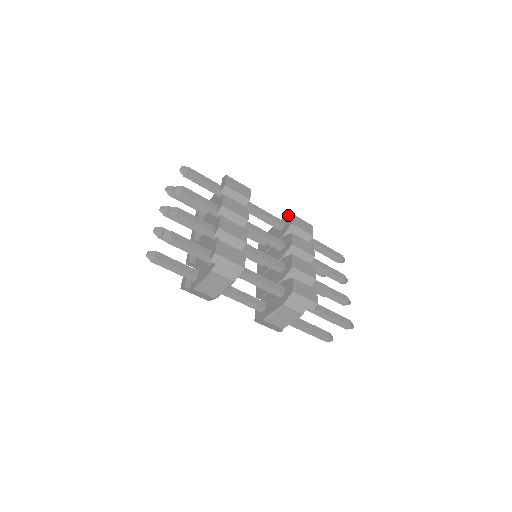
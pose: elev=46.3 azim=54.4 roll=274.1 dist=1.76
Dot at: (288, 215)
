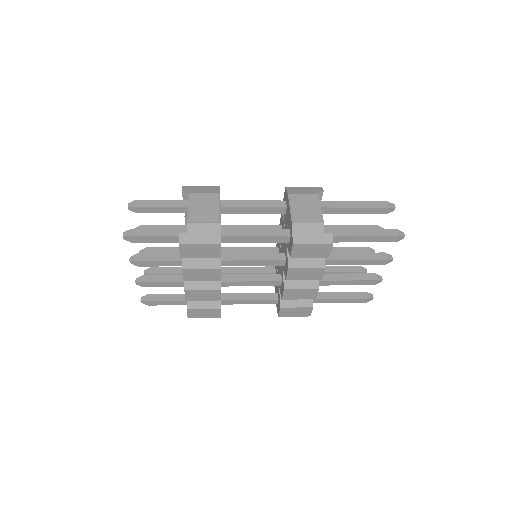
Dot at: (291, 238)
